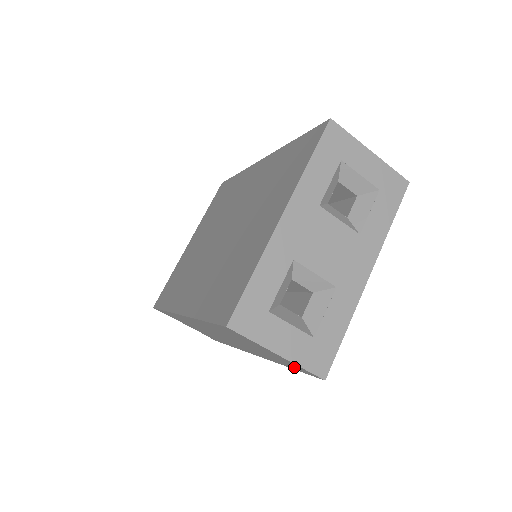
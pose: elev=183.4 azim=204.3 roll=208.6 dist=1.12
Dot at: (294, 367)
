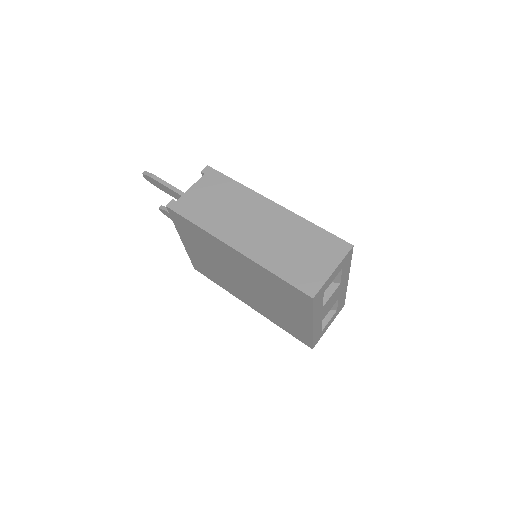
Dot at: occluded
